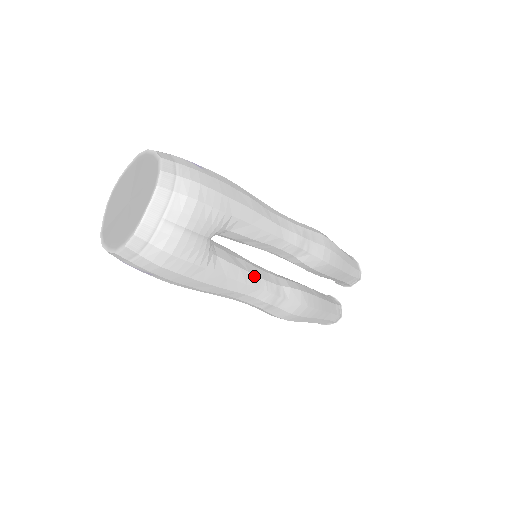
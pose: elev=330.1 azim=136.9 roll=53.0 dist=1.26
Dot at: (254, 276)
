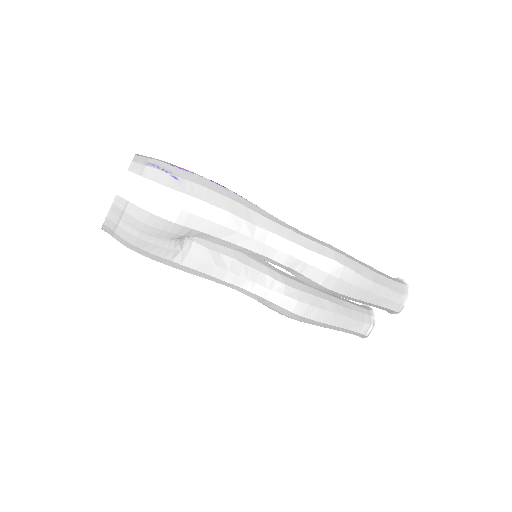
Dot at: (236, 275)
